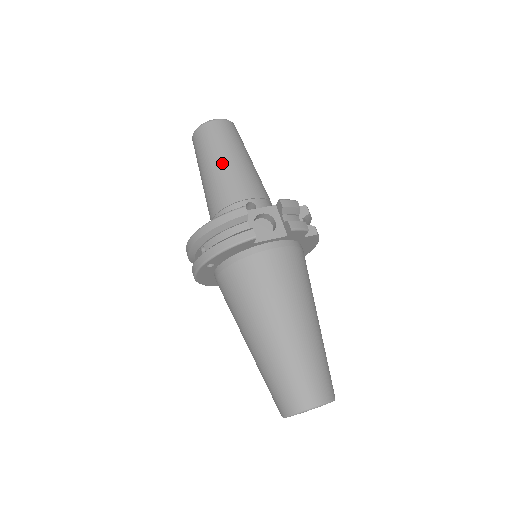
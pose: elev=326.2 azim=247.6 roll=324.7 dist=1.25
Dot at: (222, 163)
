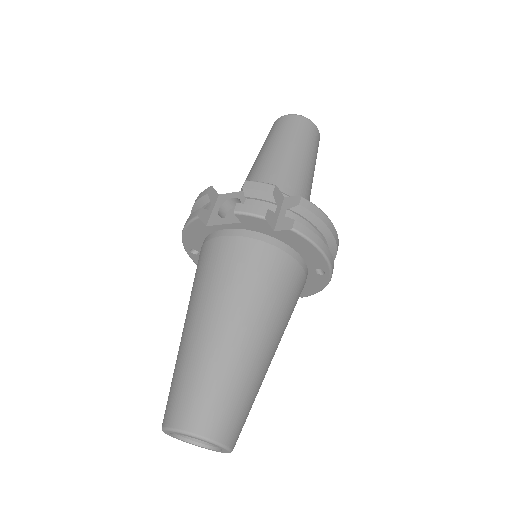
Dot at: (260, 155)
